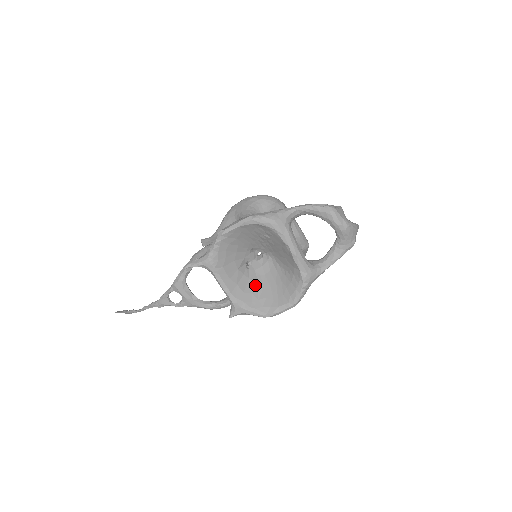
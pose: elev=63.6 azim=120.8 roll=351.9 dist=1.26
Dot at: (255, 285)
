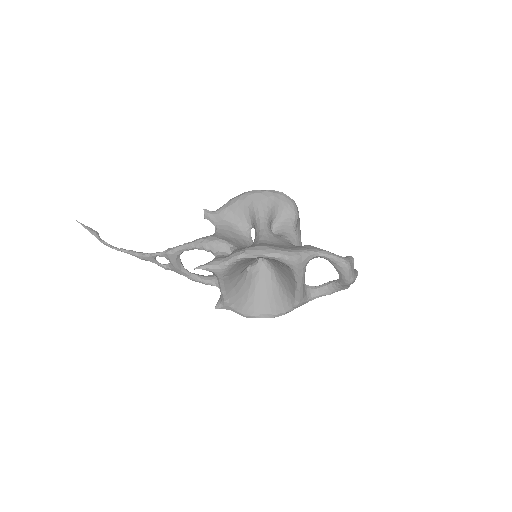
Dot at: (248, 288)
